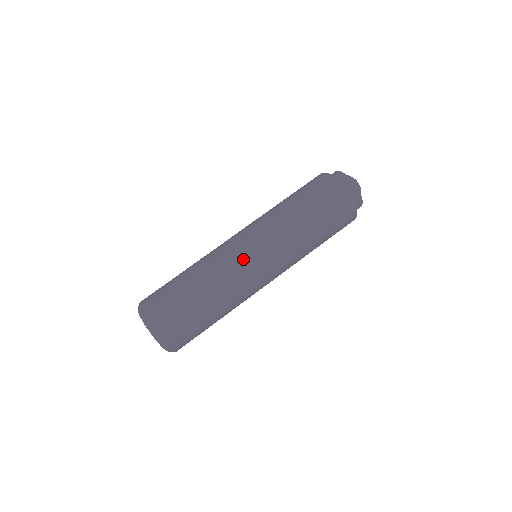
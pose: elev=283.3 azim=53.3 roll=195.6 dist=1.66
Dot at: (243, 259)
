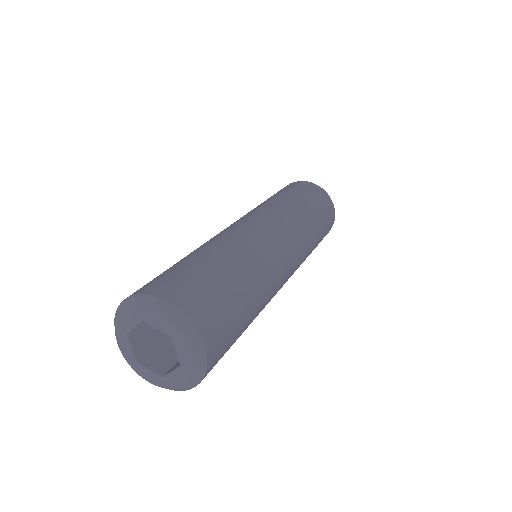
Dot at: (247, 226)
